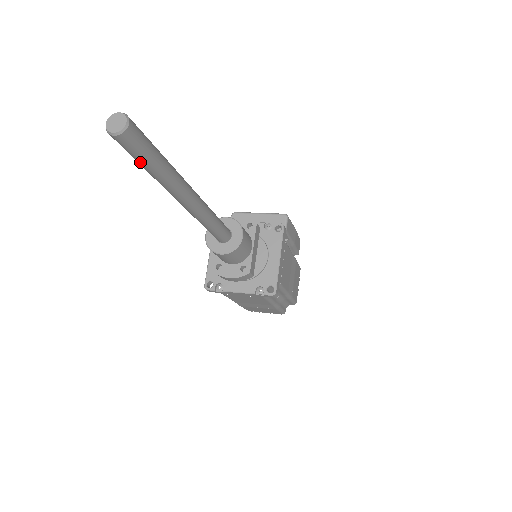
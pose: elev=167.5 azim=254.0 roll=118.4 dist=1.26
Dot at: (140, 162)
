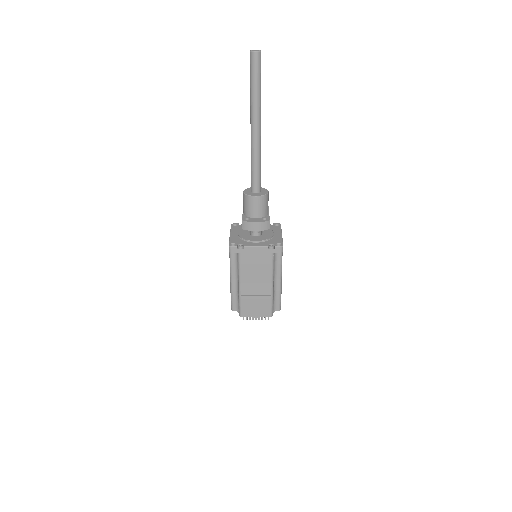
Dot at: (255, 78)
